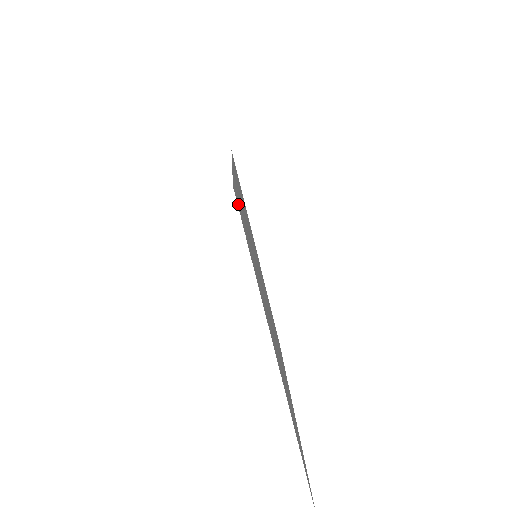
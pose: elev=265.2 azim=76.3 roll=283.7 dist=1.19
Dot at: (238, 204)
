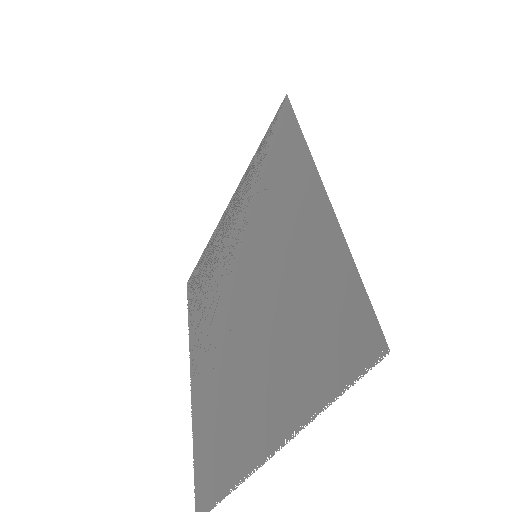
Dot at: (362, 339)
